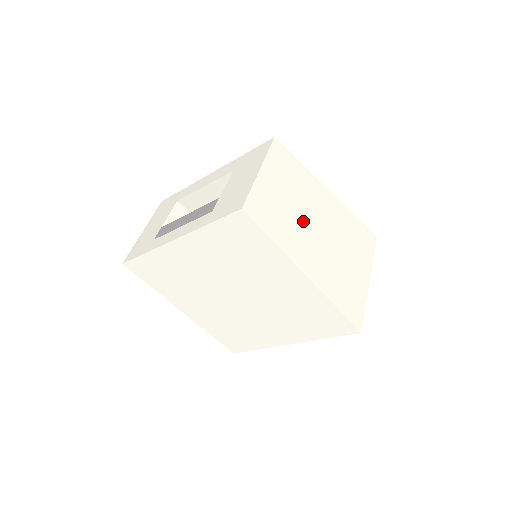
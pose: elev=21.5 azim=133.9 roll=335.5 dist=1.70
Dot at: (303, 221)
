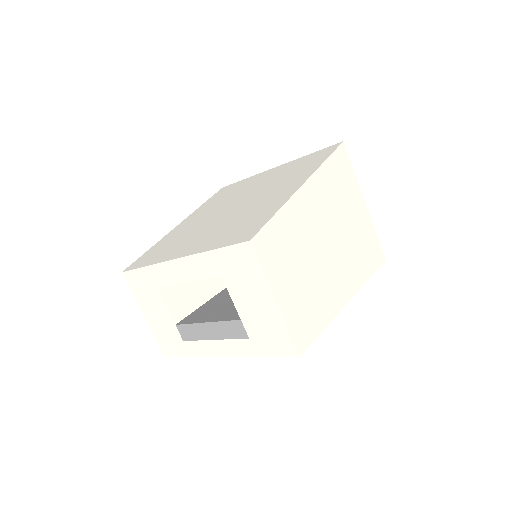
Dot at: (318, 266)
